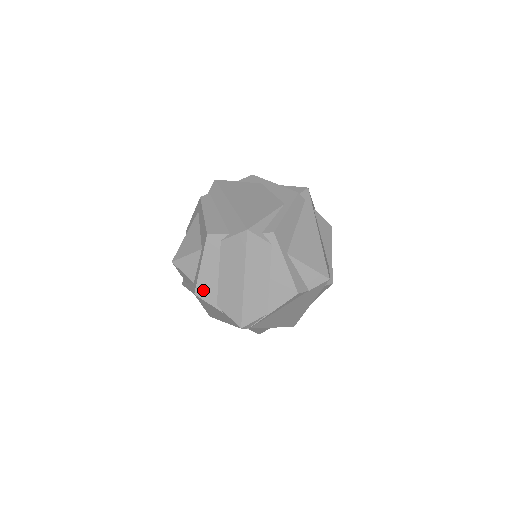
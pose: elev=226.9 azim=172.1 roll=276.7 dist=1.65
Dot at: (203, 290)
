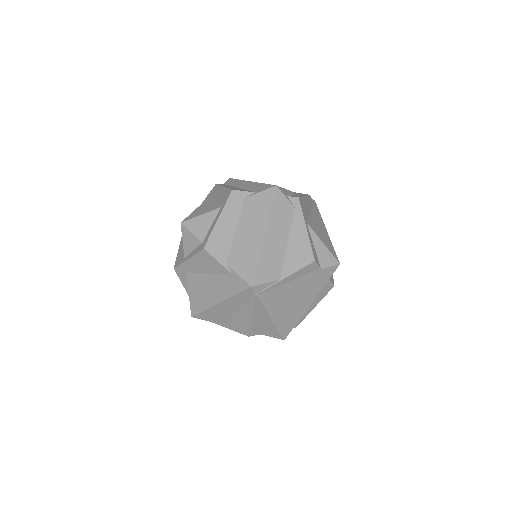
Dot at: (215, 245)
